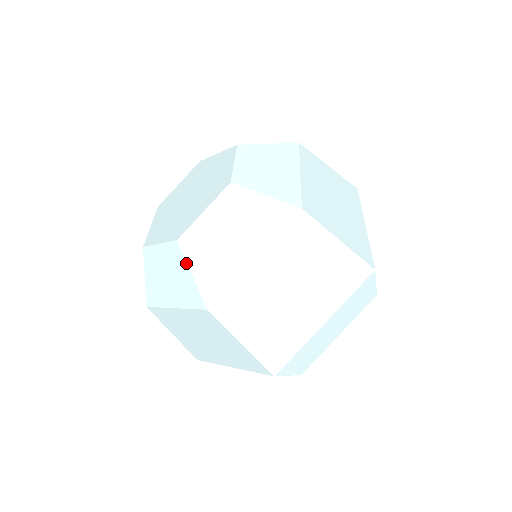
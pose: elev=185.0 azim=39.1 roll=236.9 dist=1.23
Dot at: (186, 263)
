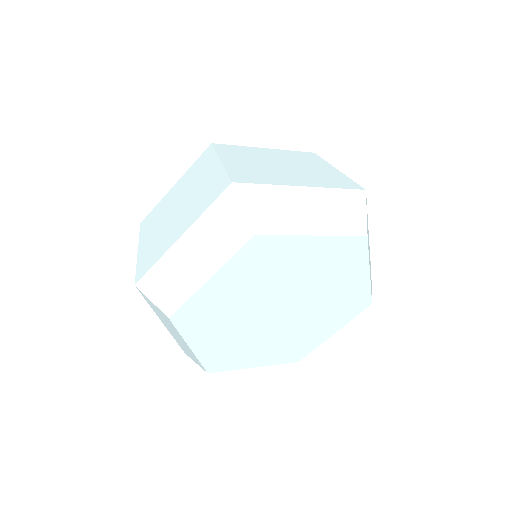
Dot at: occluded
